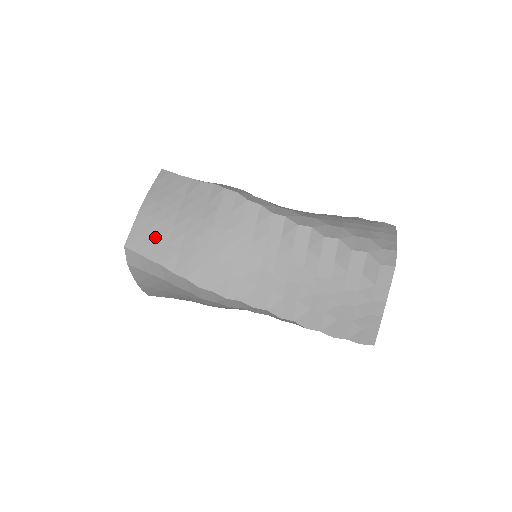
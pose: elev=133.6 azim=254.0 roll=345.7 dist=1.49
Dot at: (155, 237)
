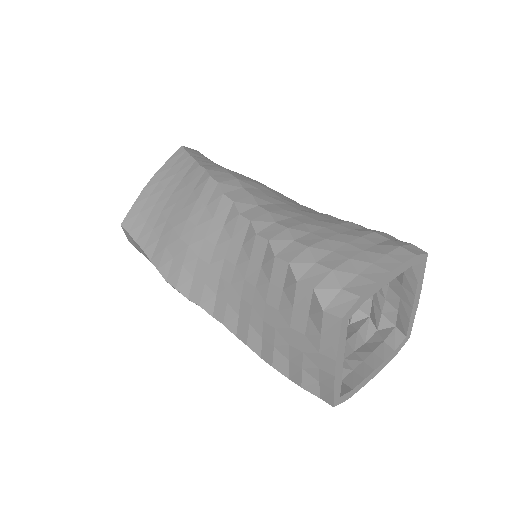
Dot at: (146, 220)
